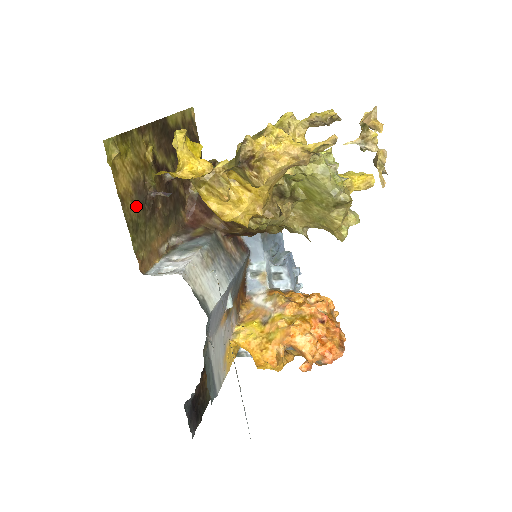
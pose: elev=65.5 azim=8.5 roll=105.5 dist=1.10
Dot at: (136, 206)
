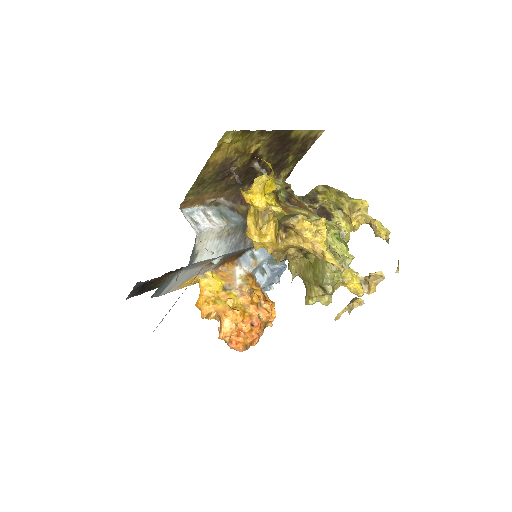
Dot at: (213, 172)
